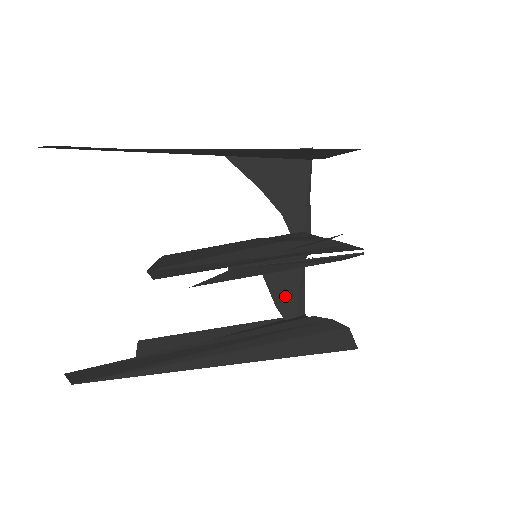
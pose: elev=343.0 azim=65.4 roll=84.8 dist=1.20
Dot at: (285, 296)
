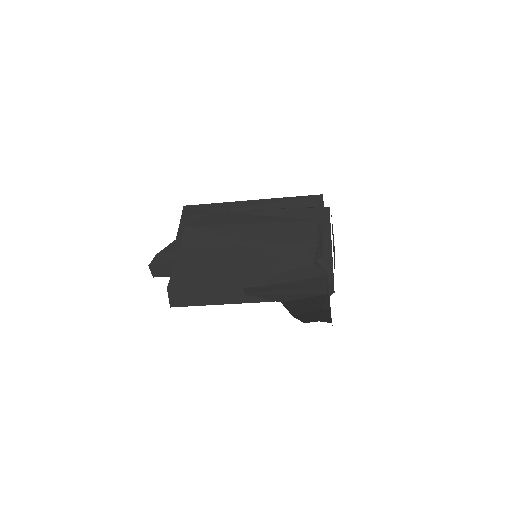
Dot at: (305, 312)
